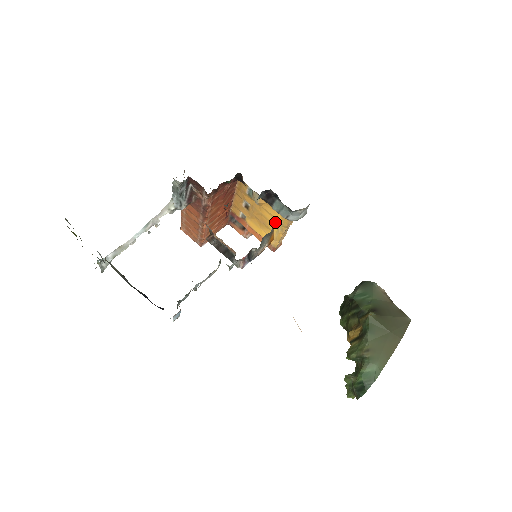
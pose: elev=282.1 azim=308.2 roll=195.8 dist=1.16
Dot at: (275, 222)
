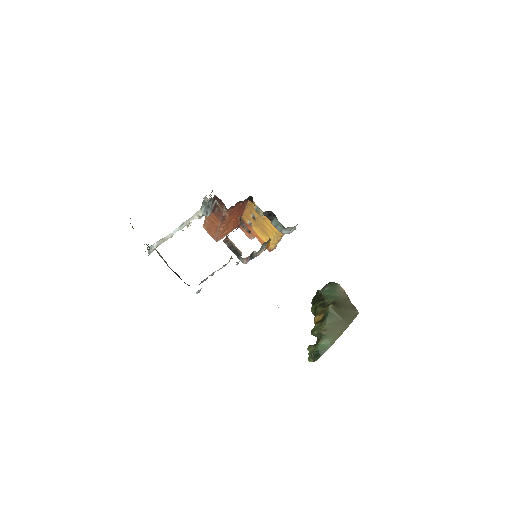
Dot at: (273, 232)
